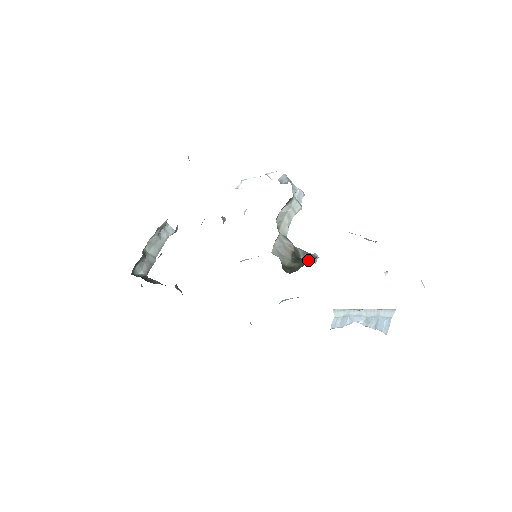
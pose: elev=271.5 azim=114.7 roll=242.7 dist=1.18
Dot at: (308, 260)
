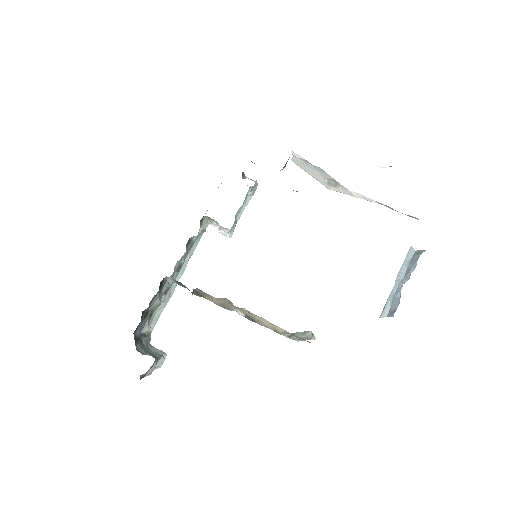
Dot at: occluded
